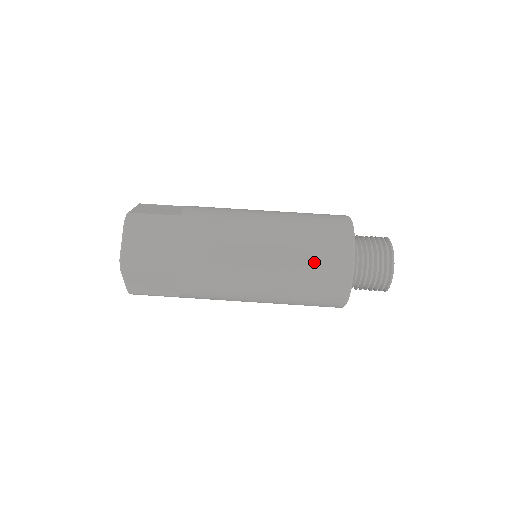
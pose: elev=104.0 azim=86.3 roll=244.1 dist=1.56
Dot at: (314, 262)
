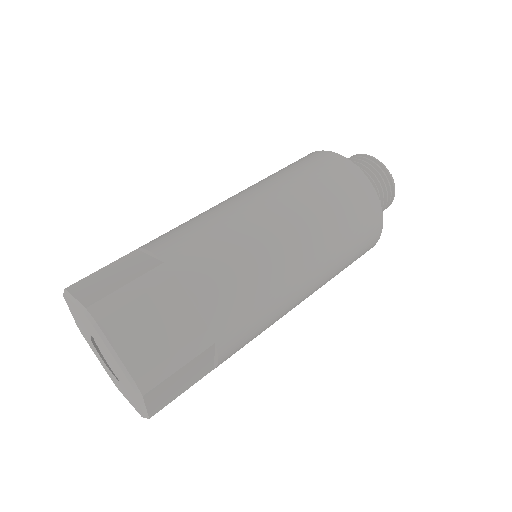
Dot at: (347, 217)
